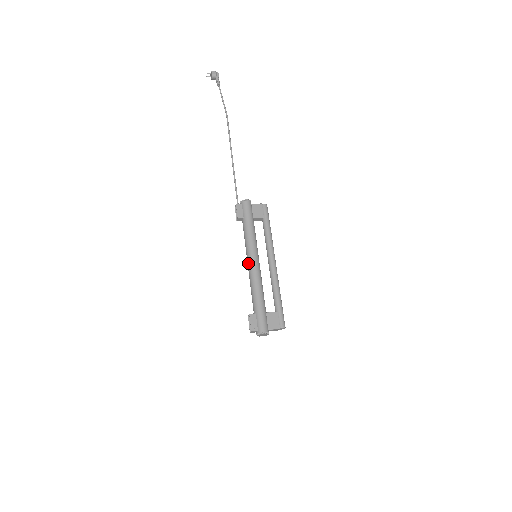
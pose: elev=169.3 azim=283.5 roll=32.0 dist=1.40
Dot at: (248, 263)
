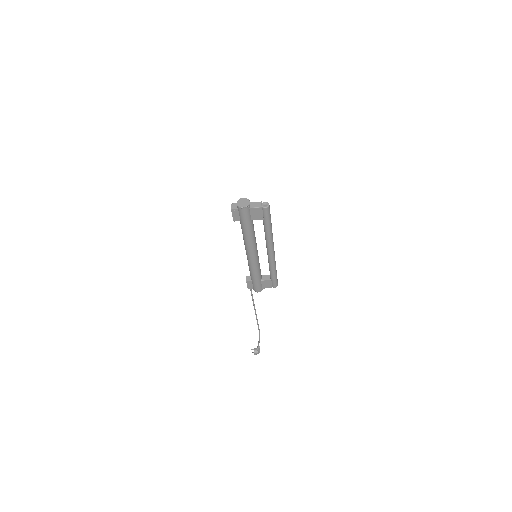
Dot at: occluded
